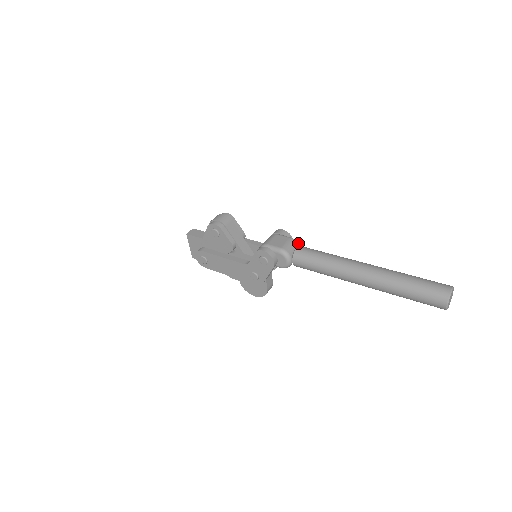
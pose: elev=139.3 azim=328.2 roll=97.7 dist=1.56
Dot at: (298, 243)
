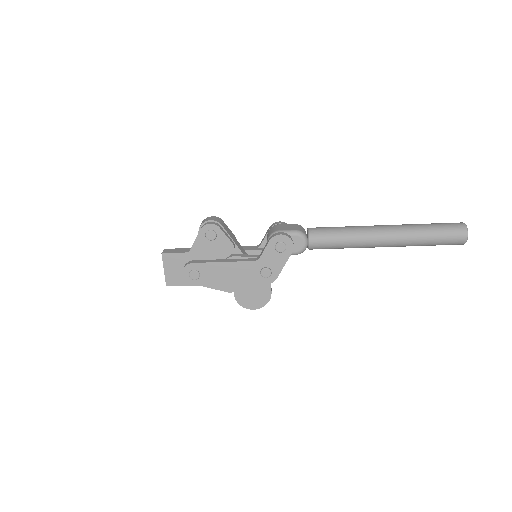
Dot at: (303, 228)
